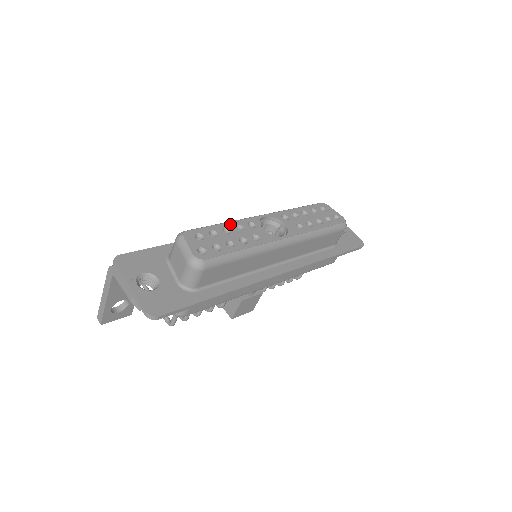
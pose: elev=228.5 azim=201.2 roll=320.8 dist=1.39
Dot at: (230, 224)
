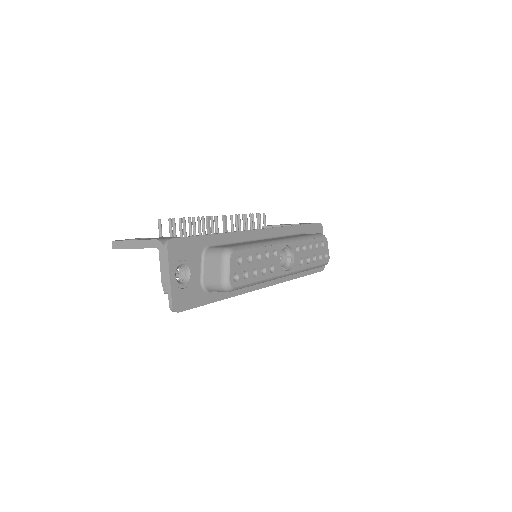
Dot at: (263, 250)
